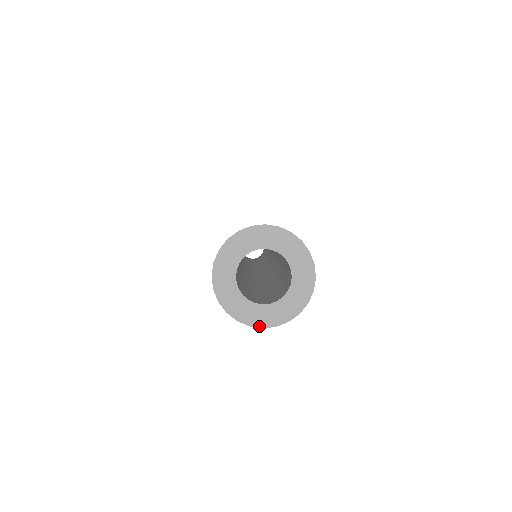
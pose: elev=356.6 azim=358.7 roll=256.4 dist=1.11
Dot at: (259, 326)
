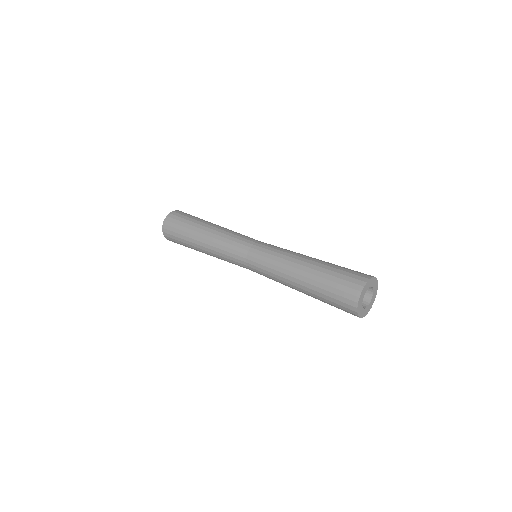
Dot at: (359, 316)
